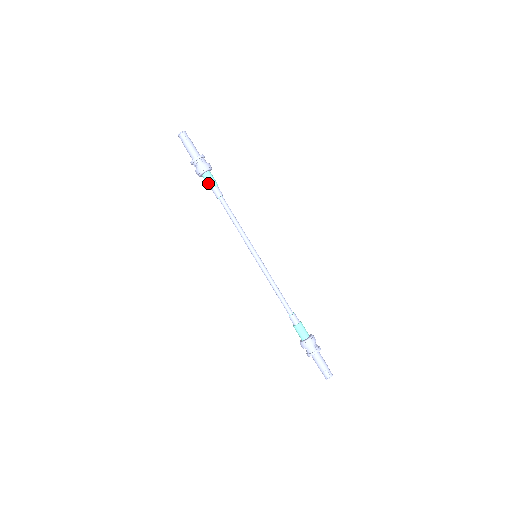
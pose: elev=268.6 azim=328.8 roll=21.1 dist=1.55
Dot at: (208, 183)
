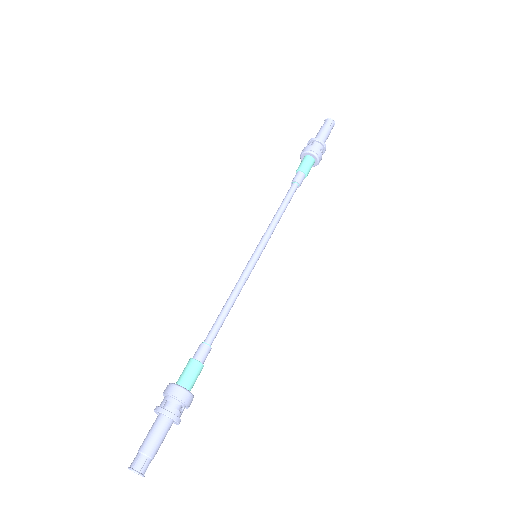
Dot at: (299, 167)
